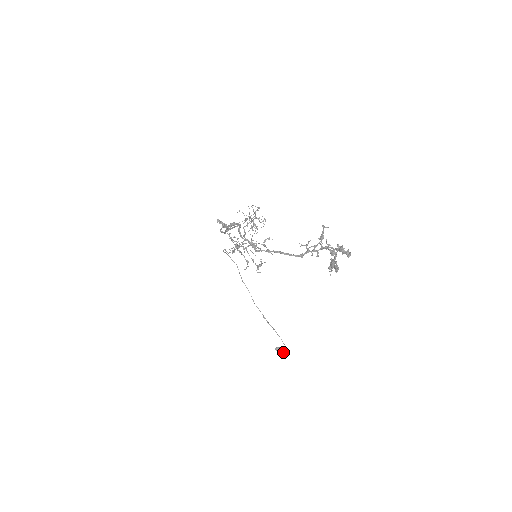
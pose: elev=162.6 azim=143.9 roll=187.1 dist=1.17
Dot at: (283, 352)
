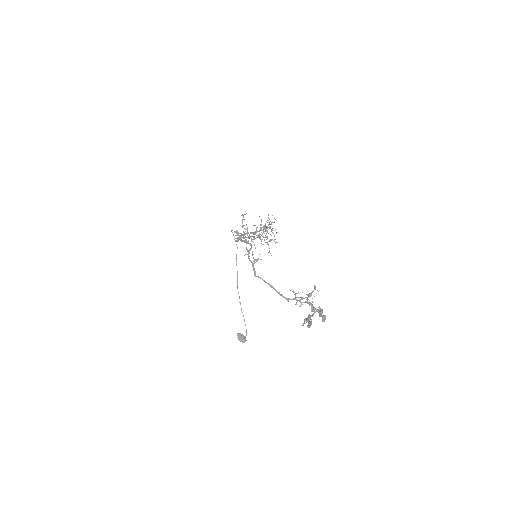
Dot at: (243, 339)
